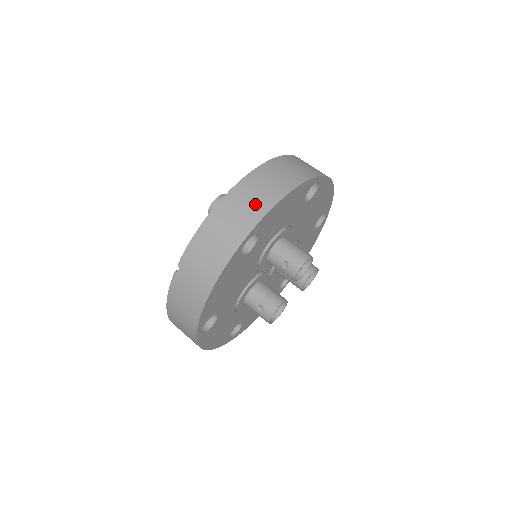
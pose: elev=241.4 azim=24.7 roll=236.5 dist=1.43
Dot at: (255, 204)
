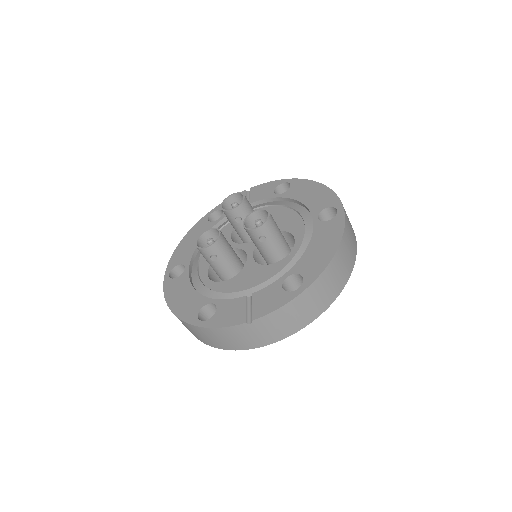
Dot at: (334, 287)
